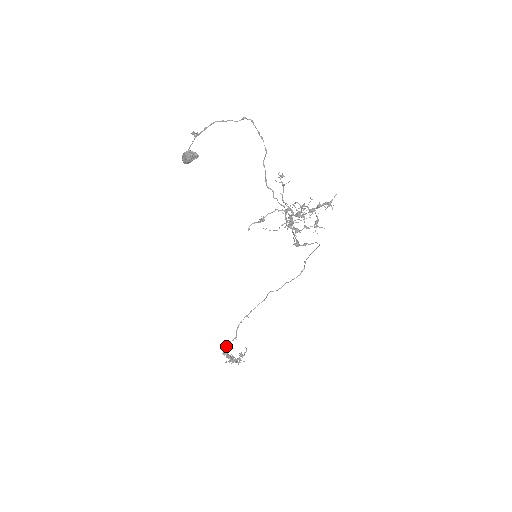
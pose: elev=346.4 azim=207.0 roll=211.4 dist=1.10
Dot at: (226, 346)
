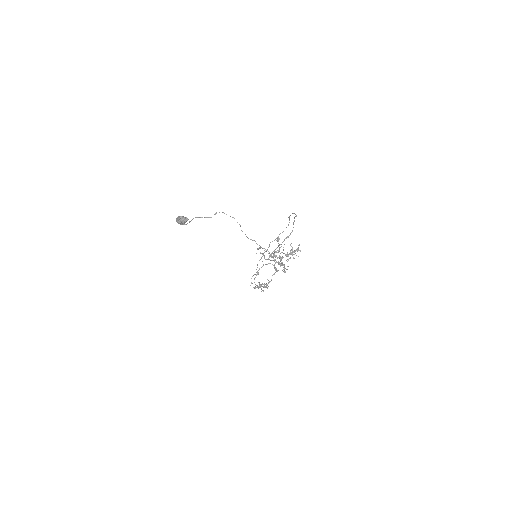
Dot at: (254, 282)
